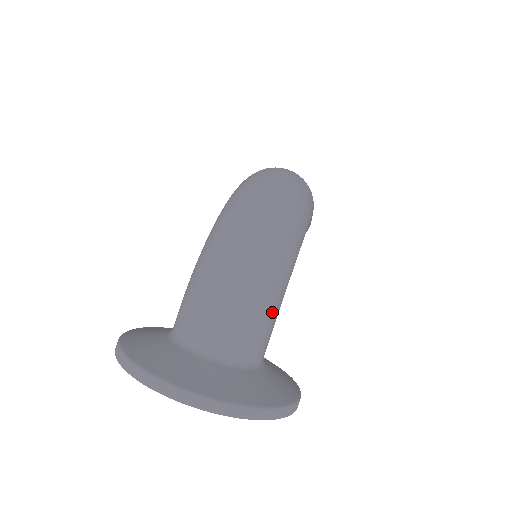
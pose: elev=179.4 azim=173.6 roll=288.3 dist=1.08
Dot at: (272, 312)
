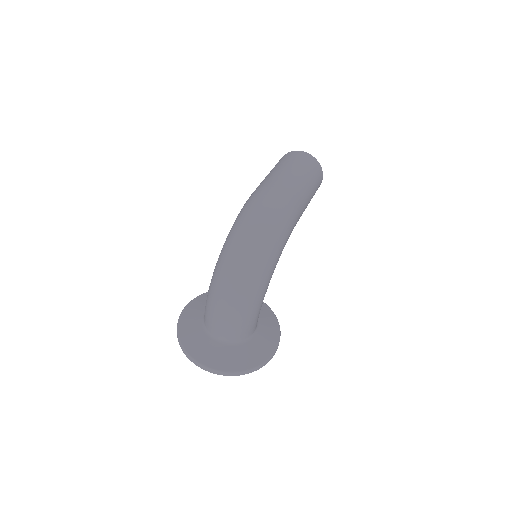
Dot at: (251, 318)
